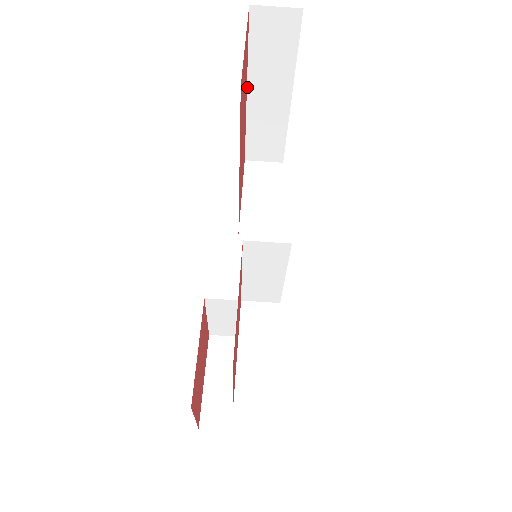
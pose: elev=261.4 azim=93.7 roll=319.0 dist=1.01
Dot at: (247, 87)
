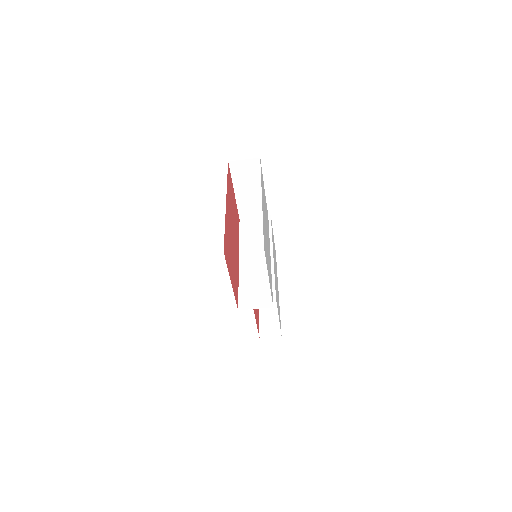
Dot at: (226, 206)
